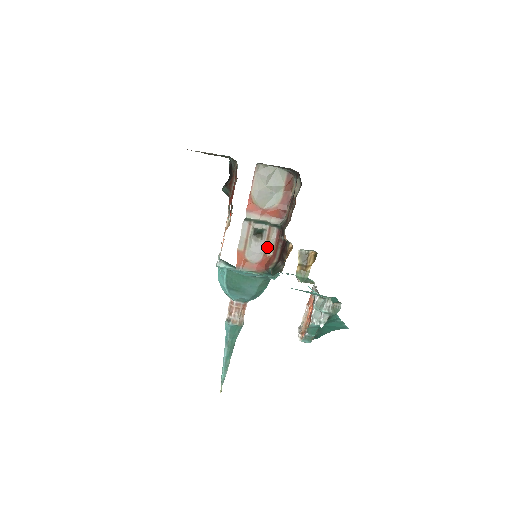
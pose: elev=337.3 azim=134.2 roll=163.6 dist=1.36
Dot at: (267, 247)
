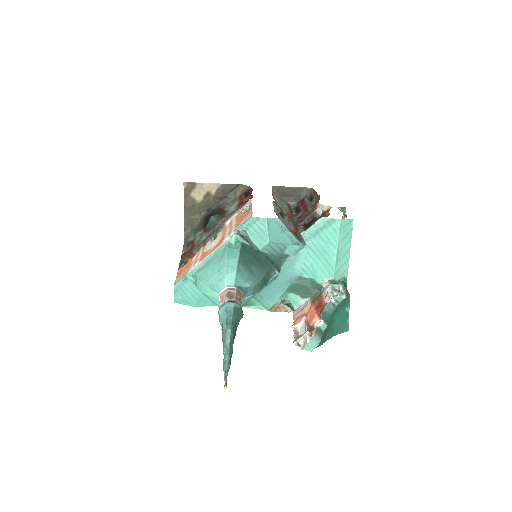
Dot at: (290, 226)
